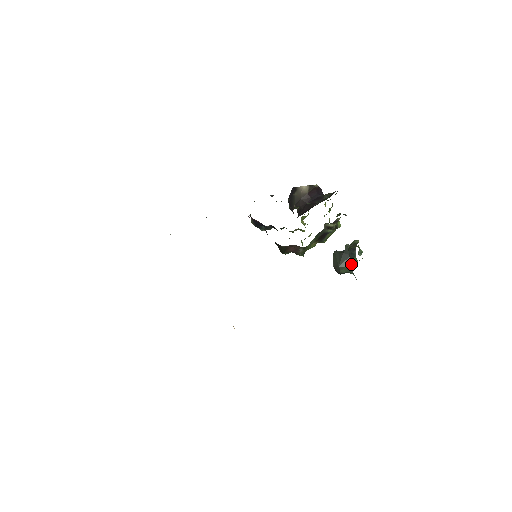
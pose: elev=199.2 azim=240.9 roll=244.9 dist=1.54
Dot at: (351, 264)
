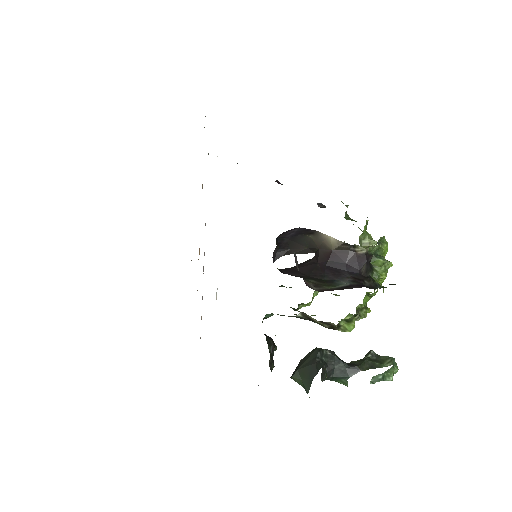
Dot at: (335, 380)
